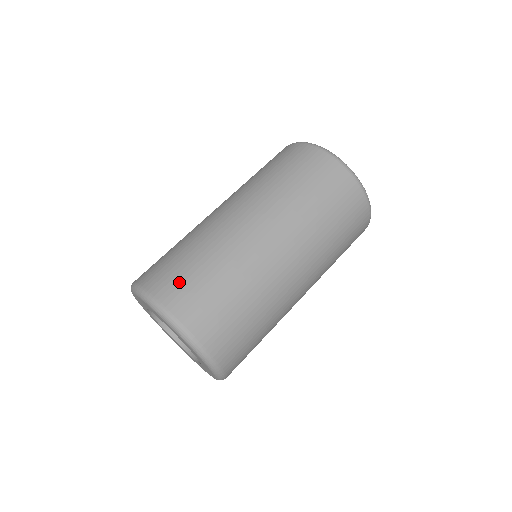
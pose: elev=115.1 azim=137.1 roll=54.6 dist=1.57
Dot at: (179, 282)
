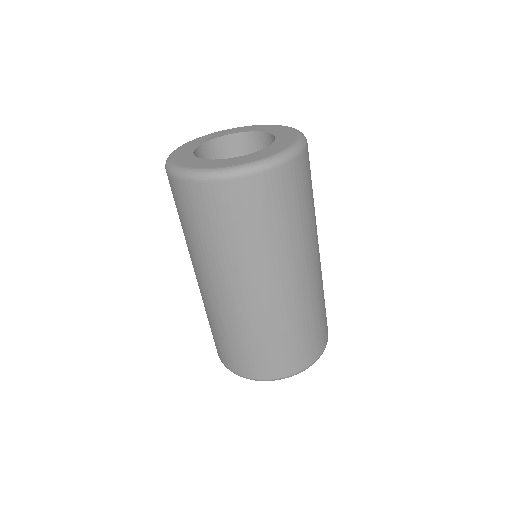
Dot at: (241, 360)
